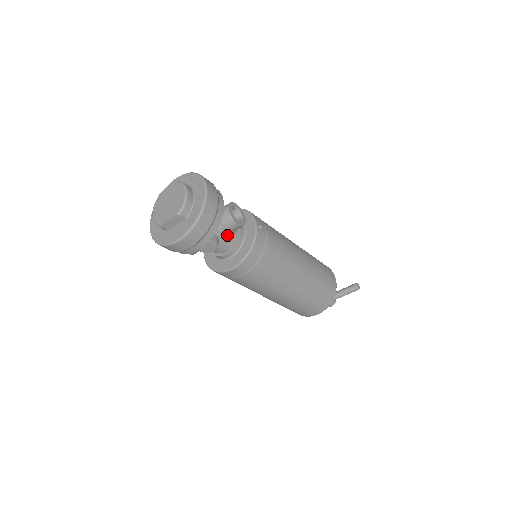
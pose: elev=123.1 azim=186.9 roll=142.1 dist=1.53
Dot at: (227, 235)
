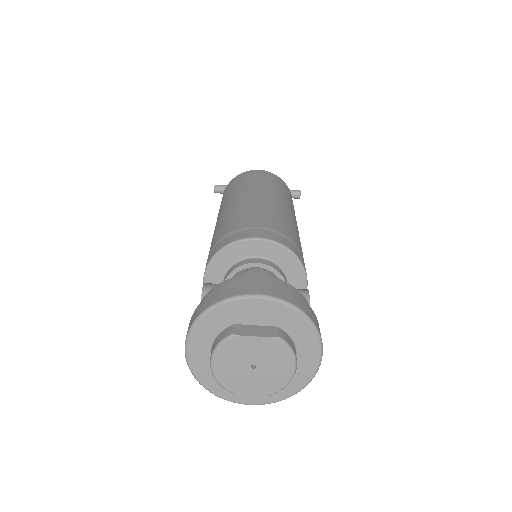
Dot at: occluded
